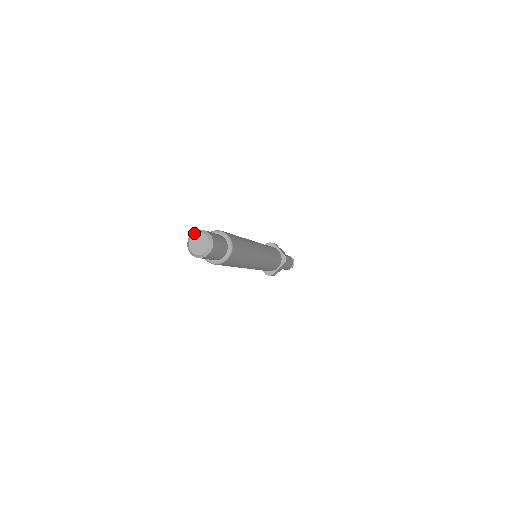
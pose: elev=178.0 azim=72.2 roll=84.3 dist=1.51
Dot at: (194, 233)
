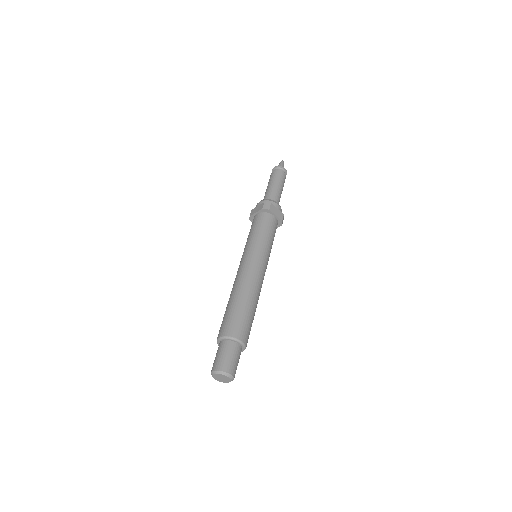
Dot at: (216, 374)
